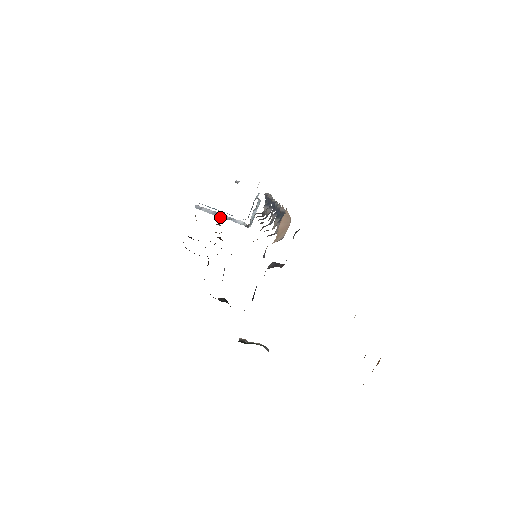
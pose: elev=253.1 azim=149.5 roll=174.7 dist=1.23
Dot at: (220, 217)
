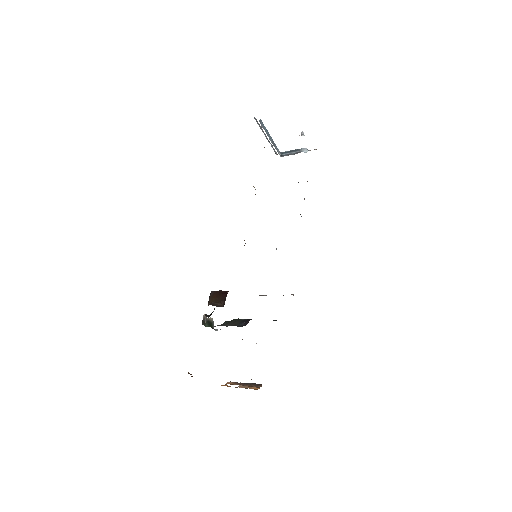
Dot at: (265, 135)
